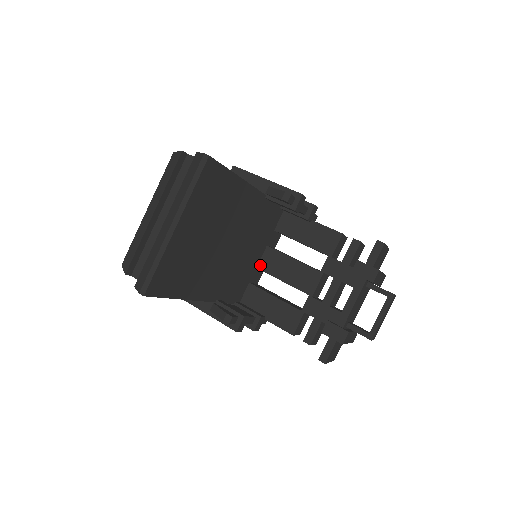
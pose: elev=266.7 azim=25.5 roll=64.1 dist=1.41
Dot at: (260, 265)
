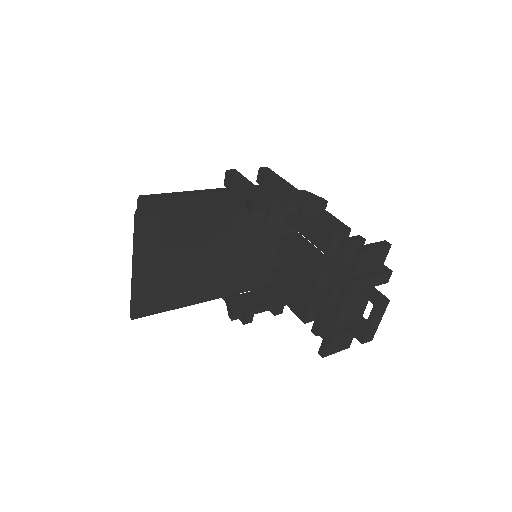
Dot at: (278, 253)
